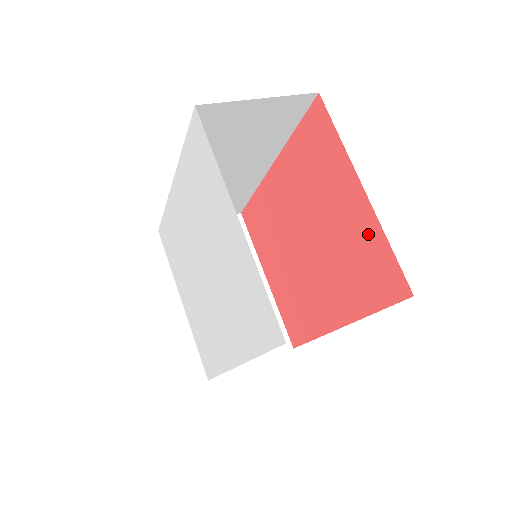
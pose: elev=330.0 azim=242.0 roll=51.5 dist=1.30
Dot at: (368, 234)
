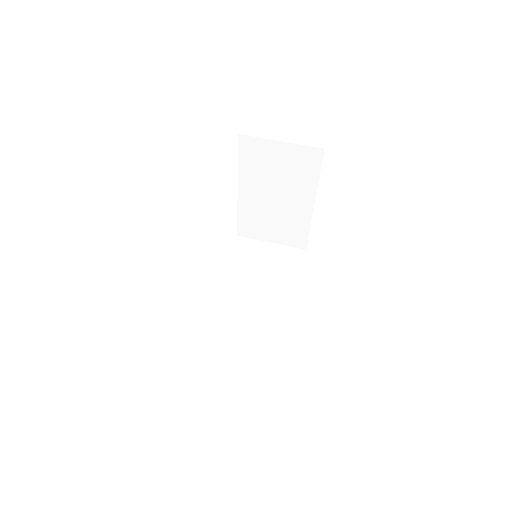
Dot at: occluded
